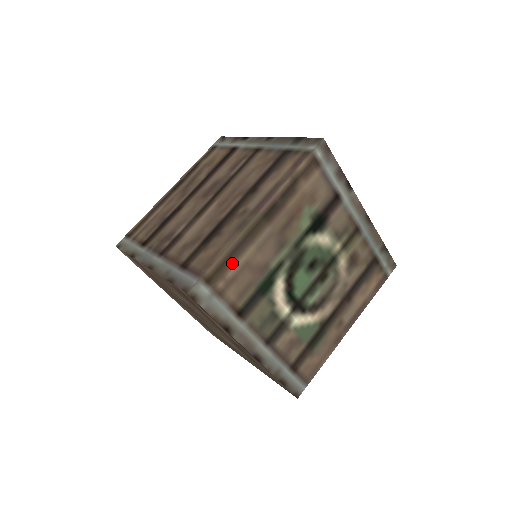
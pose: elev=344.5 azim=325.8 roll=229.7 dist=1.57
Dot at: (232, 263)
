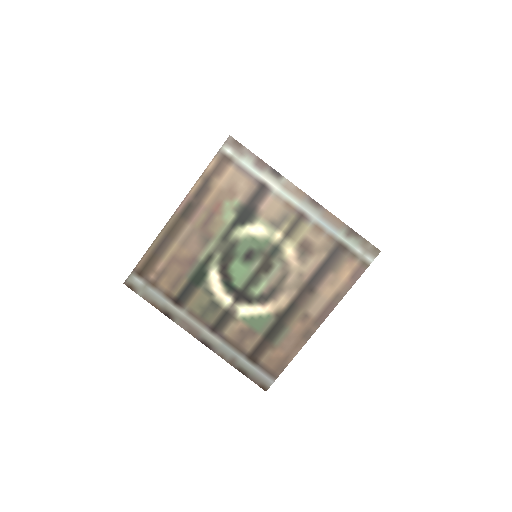
Dot at: (159, 258)
